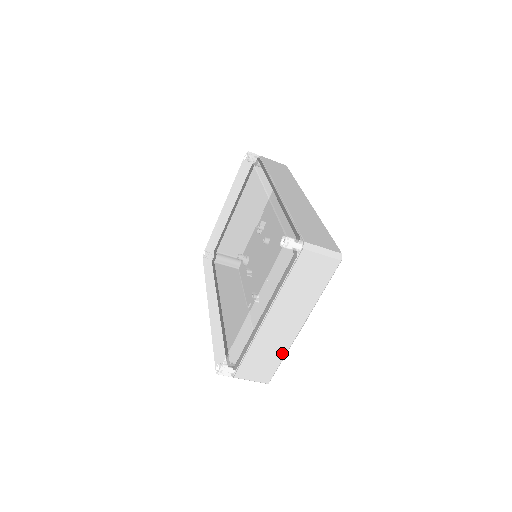
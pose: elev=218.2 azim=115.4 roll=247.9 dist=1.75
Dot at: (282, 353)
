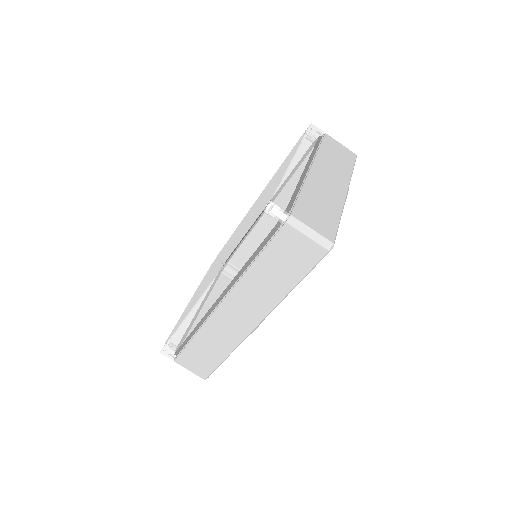
Dot at: (337, 211)
